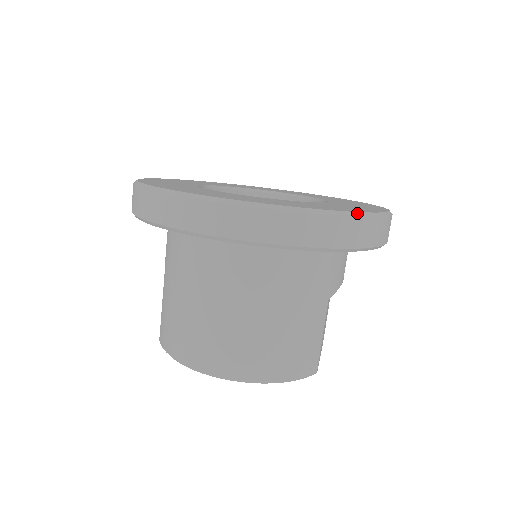
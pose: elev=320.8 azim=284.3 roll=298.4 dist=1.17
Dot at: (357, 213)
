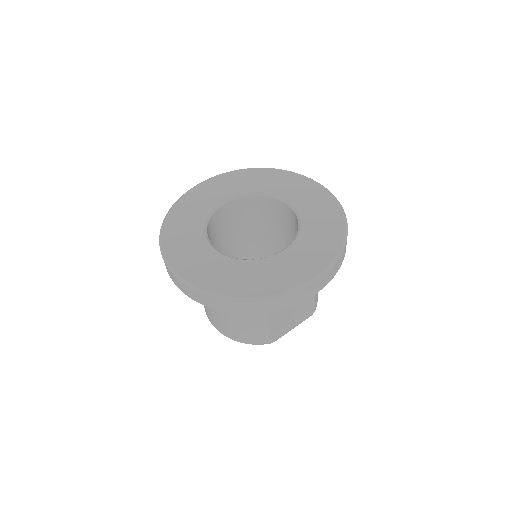
Dot at: (243, 298)
